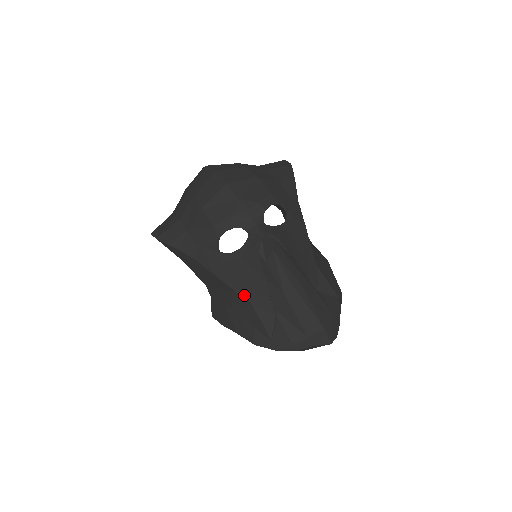
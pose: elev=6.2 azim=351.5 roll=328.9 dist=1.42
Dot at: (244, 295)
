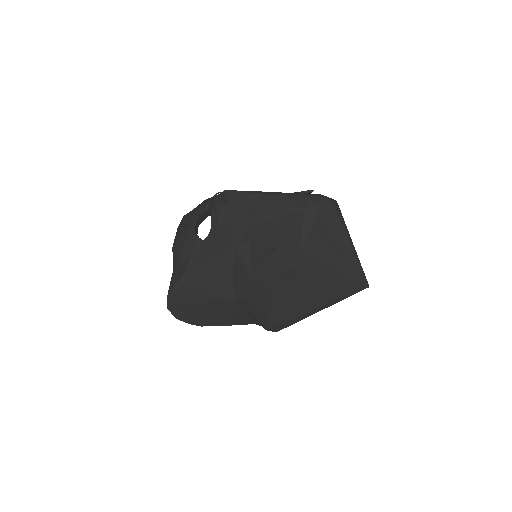
Dot at: (241, 242)
